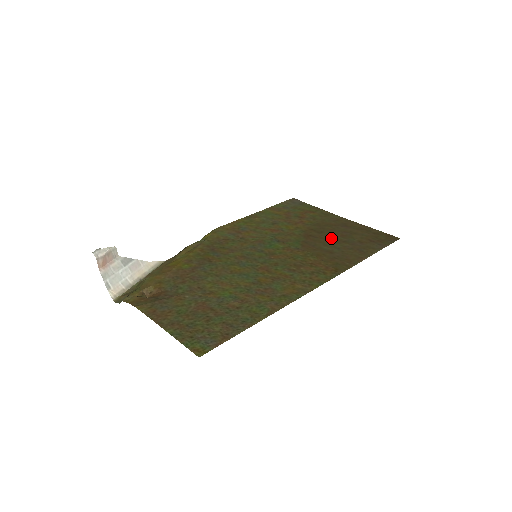
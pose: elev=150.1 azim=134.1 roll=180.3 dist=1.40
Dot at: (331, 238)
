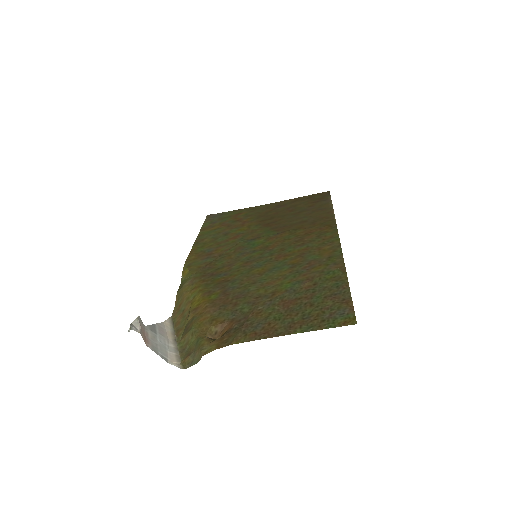
Dot at: (286, 216)
